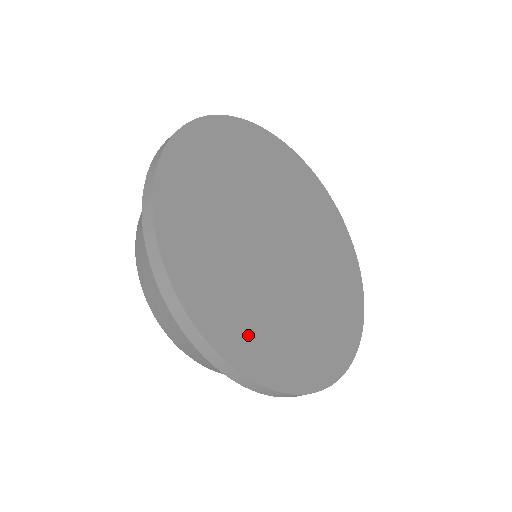
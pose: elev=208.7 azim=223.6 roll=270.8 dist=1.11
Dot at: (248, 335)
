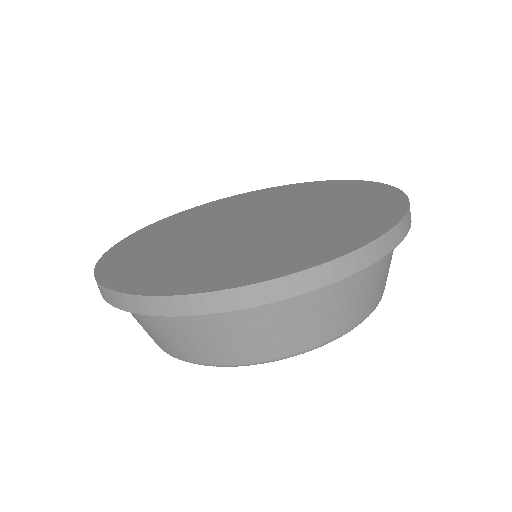
Dot at: (323, 243)
